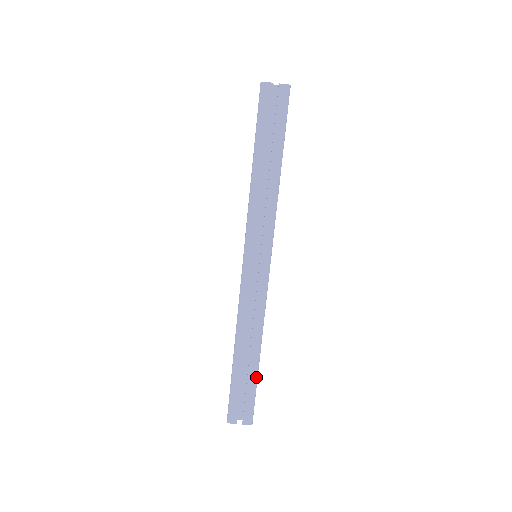
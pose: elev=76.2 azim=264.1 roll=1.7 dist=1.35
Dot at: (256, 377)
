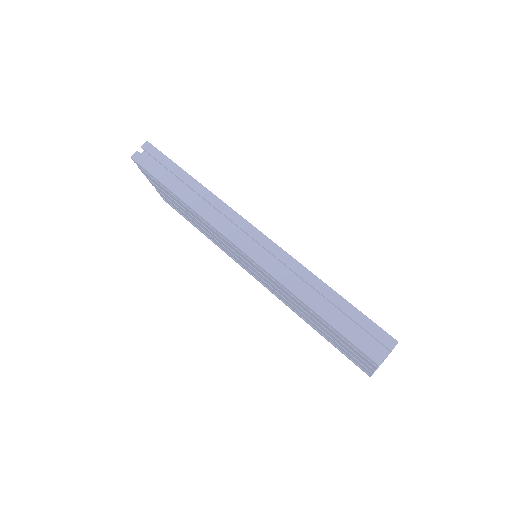
Dot at: (346, 302)
